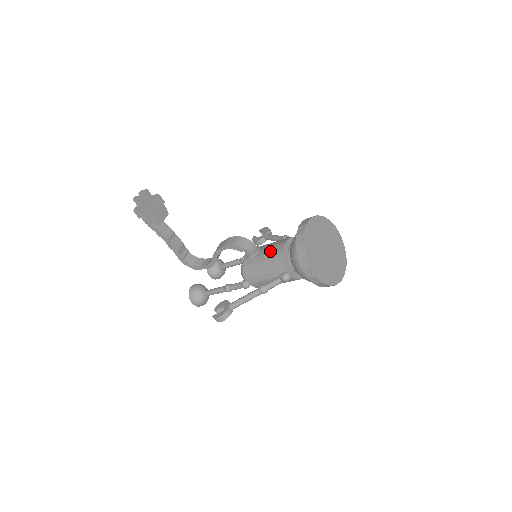
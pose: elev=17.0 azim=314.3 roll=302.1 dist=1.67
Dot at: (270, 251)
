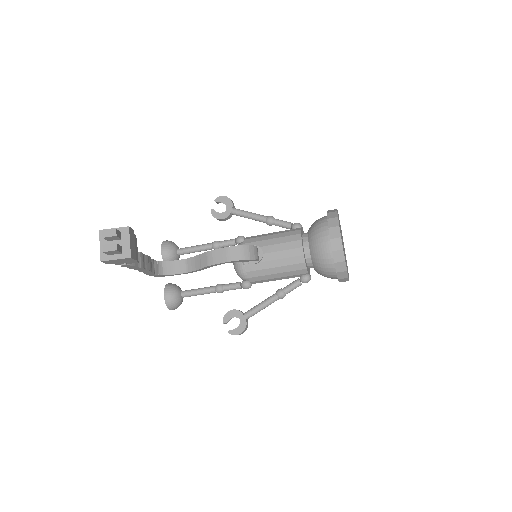
Dot at: (284, 256)
